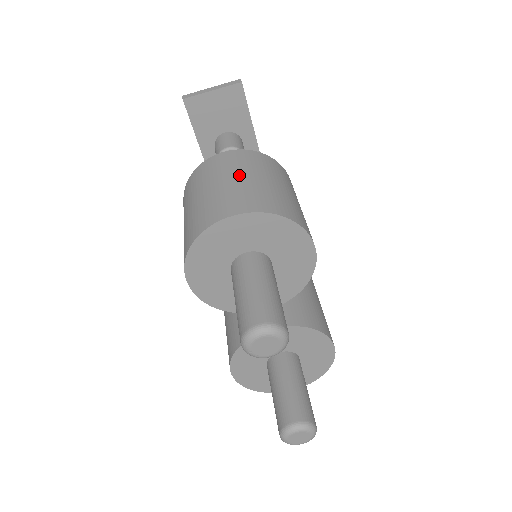
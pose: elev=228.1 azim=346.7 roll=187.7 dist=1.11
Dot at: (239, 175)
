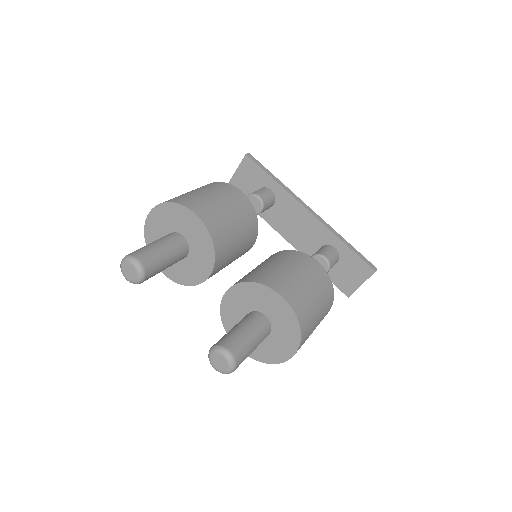
Dot at: occluded
